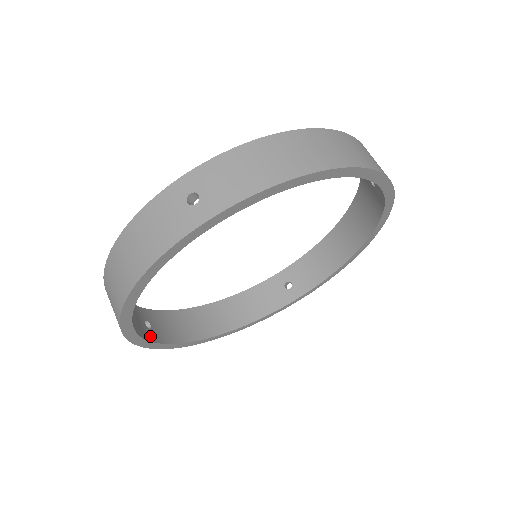
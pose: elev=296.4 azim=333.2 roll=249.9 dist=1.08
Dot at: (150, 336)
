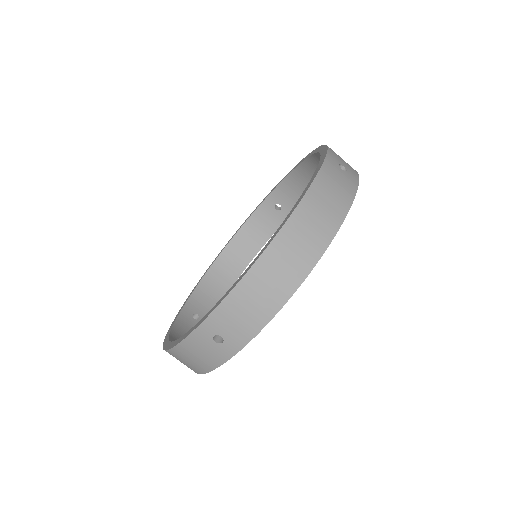
Dot at: occluded
